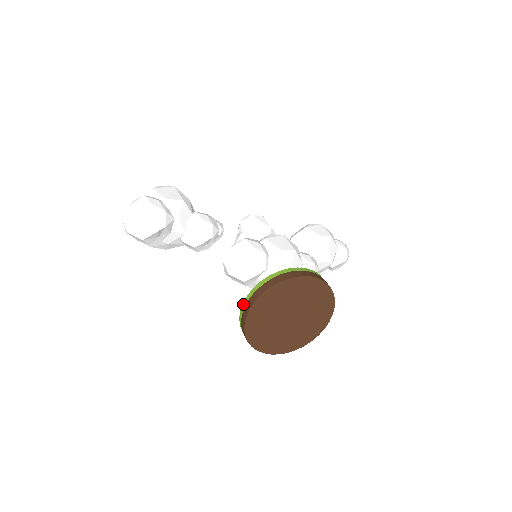
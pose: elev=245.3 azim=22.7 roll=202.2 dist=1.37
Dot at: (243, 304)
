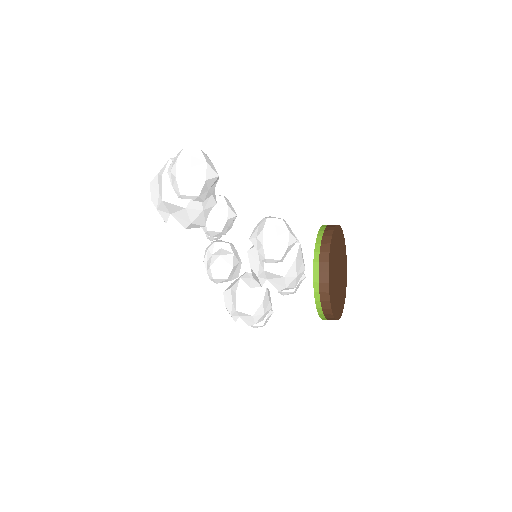
Dot at: (317, 244)
